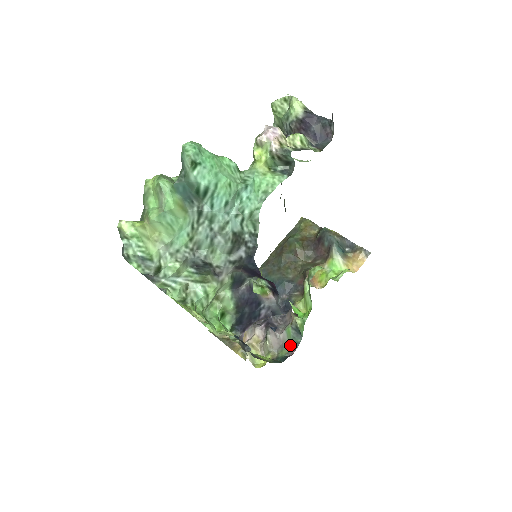
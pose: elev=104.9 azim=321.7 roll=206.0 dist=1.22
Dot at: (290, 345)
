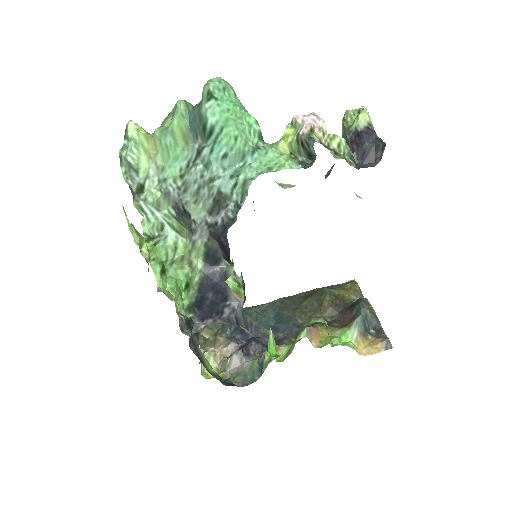
Dot at: (246, 377)
